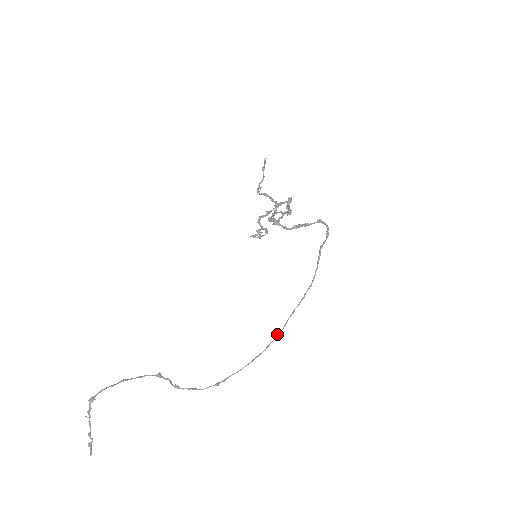
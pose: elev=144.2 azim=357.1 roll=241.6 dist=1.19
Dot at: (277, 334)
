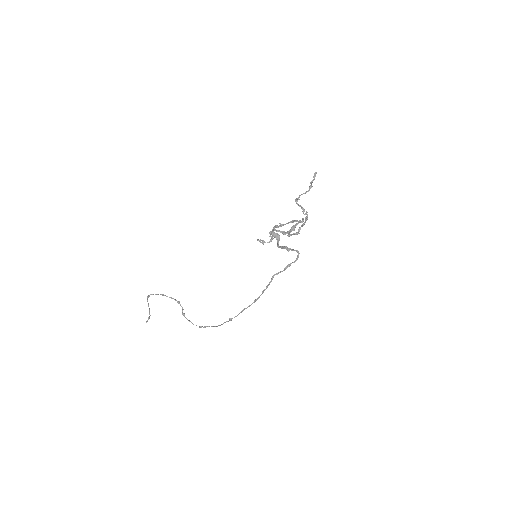
Dot at: (230, 318)
